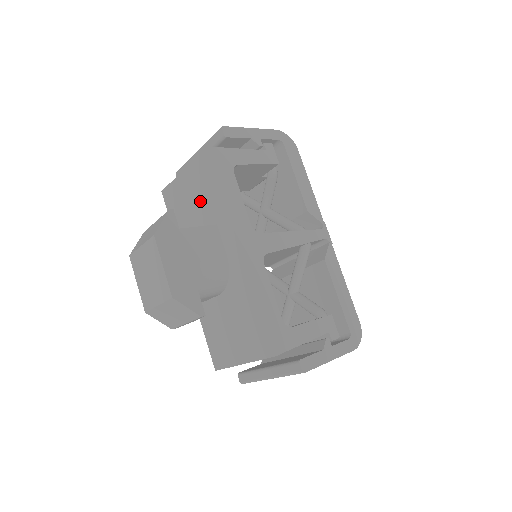
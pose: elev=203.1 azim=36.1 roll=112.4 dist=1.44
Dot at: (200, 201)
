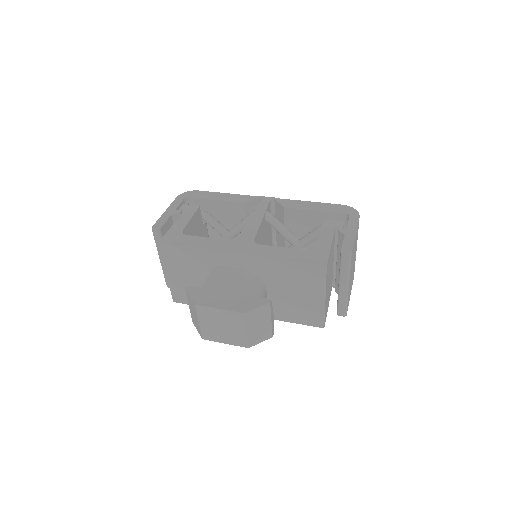
Dot at: (193, 270)
